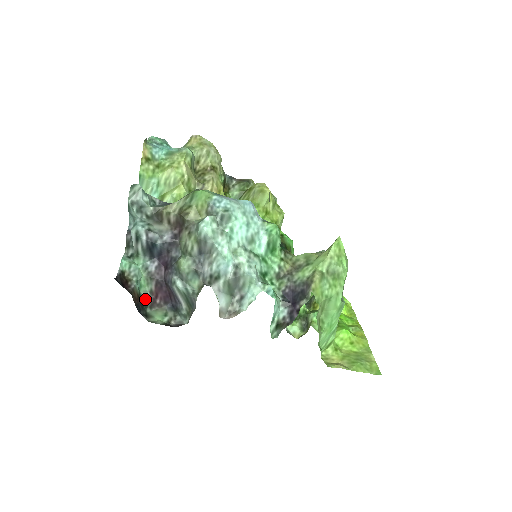
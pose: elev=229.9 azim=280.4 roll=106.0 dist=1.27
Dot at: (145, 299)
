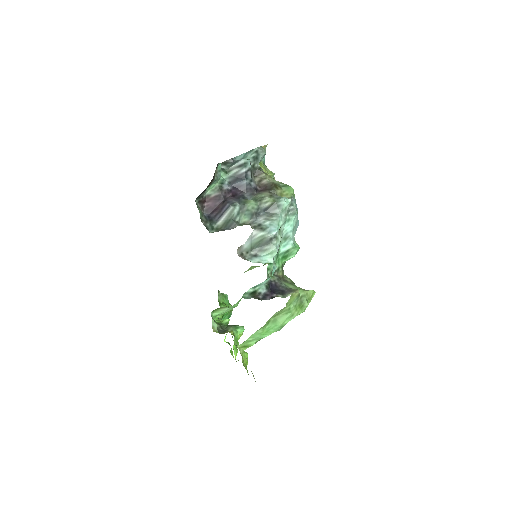
Dot at: (204, 194)
